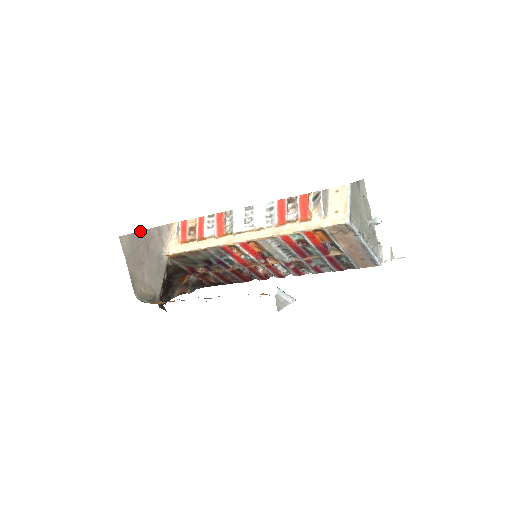
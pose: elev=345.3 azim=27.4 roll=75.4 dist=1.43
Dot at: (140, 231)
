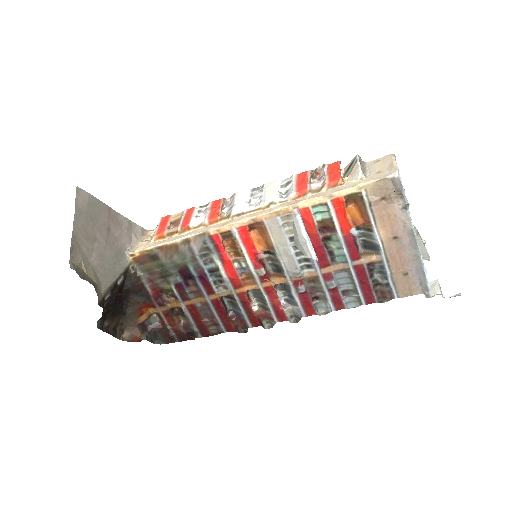
Dot at: occluded
